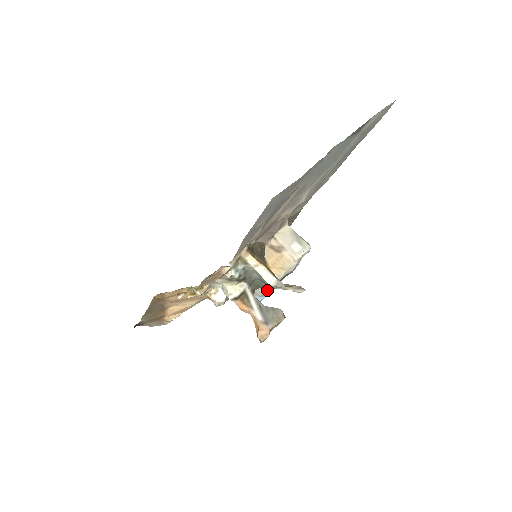
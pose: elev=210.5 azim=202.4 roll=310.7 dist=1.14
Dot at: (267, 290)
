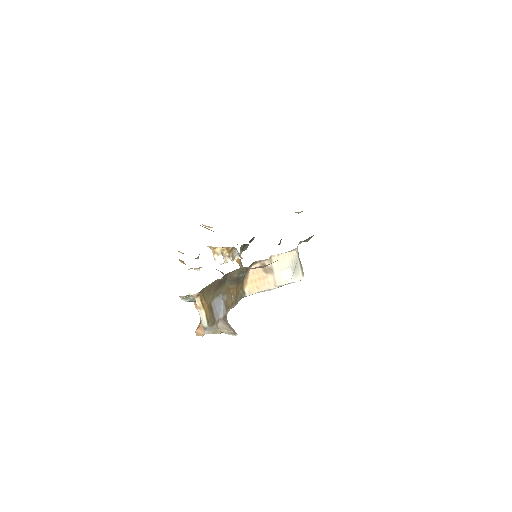
Dot at: occluded
